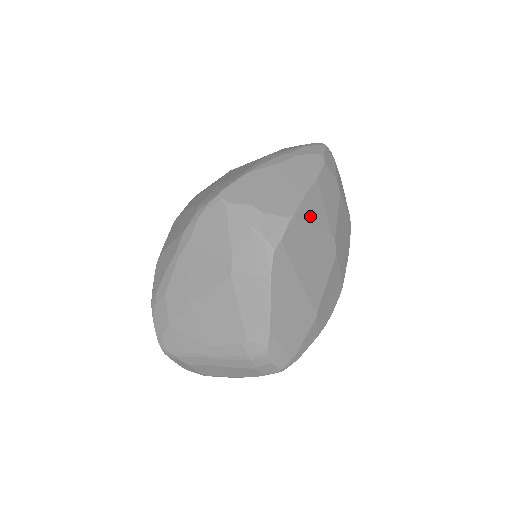
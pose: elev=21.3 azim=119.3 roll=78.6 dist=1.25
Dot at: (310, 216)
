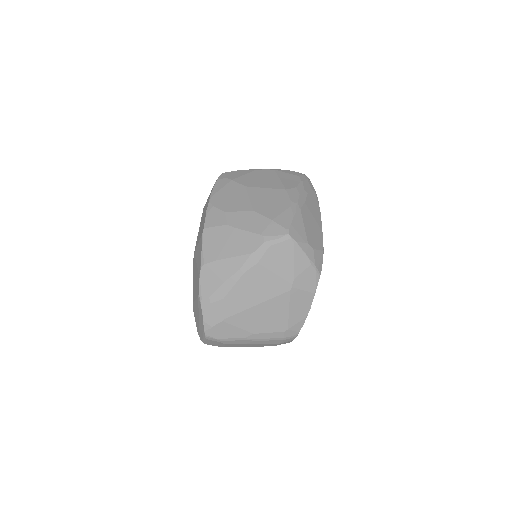
Dot at: occluded
